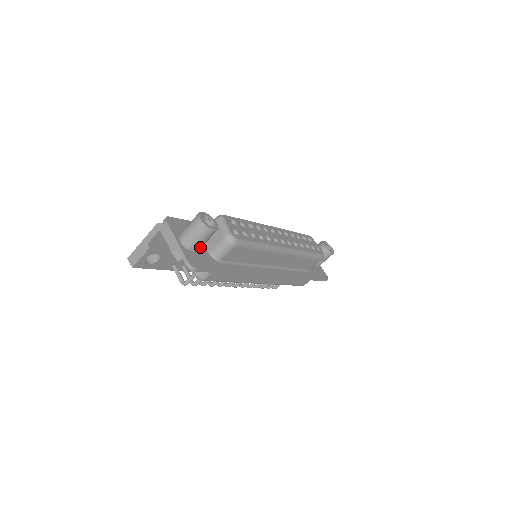
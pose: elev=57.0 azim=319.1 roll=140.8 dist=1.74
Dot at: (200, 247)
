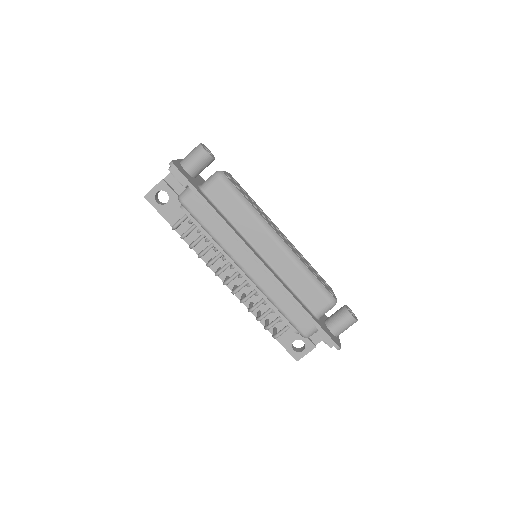
Dot at: (192, 169)
